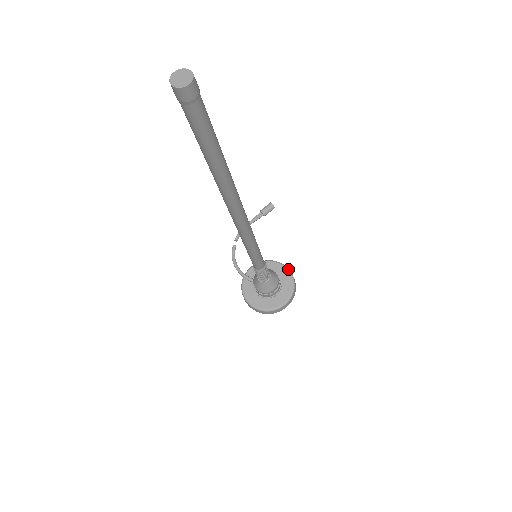
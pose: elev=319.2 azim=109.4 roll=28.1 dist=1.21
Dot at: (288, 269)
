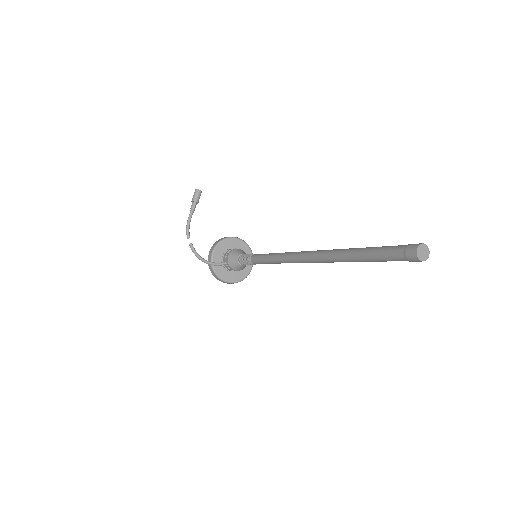
Dot at: (240, 239)
